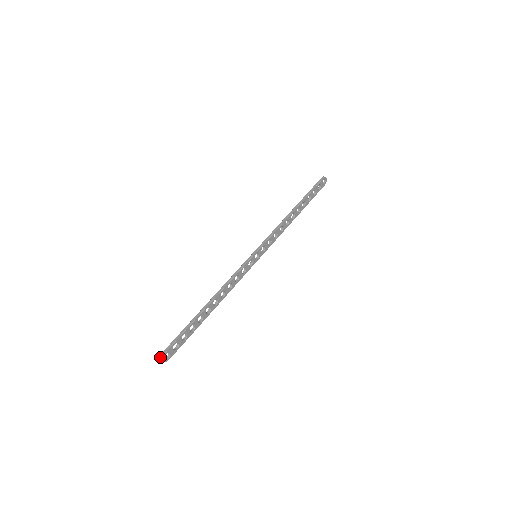
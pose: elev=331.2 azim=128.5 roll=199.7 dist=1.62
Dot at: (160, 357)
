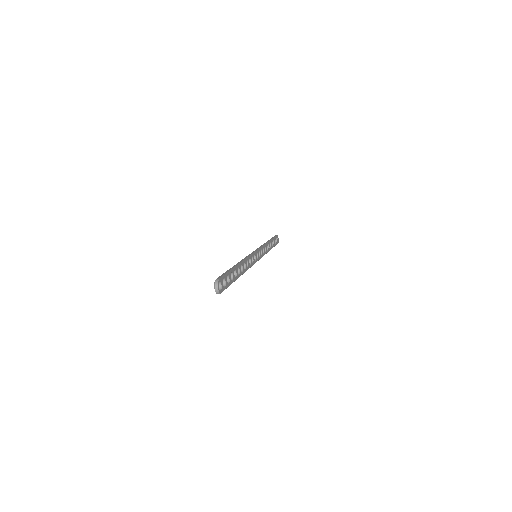
Dot at: (214, 283)
